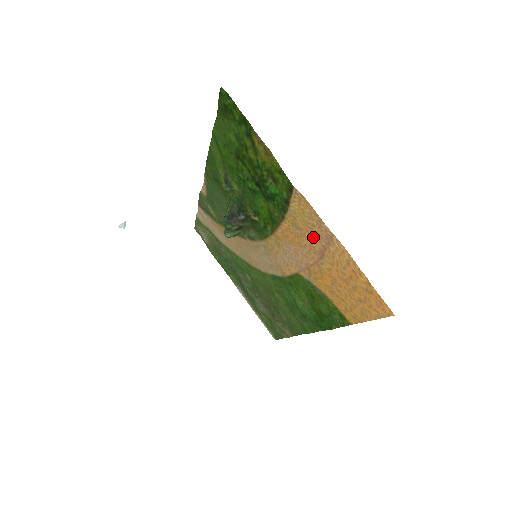
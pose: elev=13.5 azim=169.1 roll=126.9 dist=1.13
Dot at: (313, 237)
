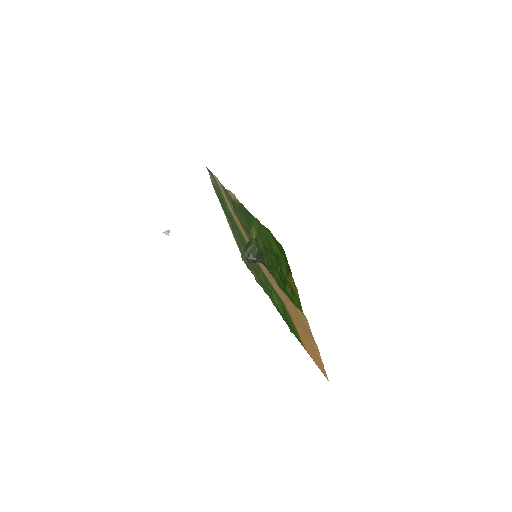
Dot at: (302, 323)
